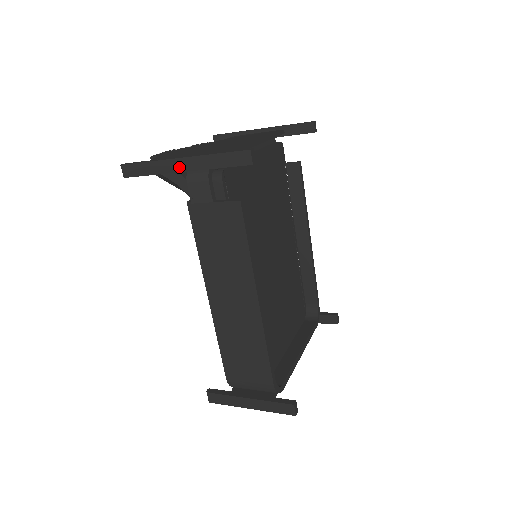
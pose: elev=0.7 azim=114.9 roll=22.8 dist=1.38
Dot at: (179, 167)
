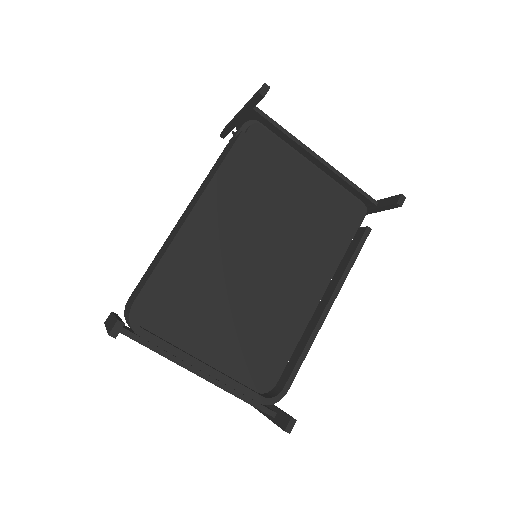
Dot at: (237, 115)
